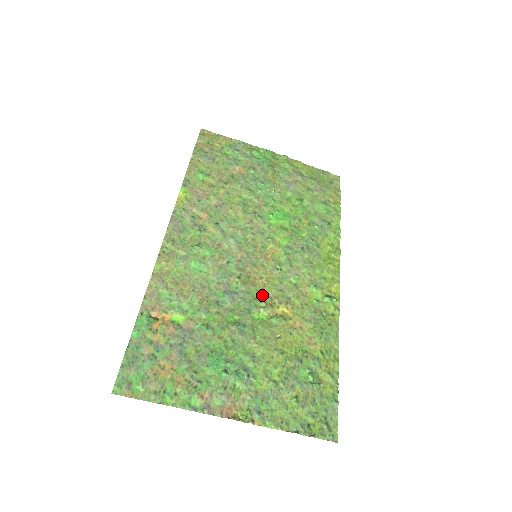
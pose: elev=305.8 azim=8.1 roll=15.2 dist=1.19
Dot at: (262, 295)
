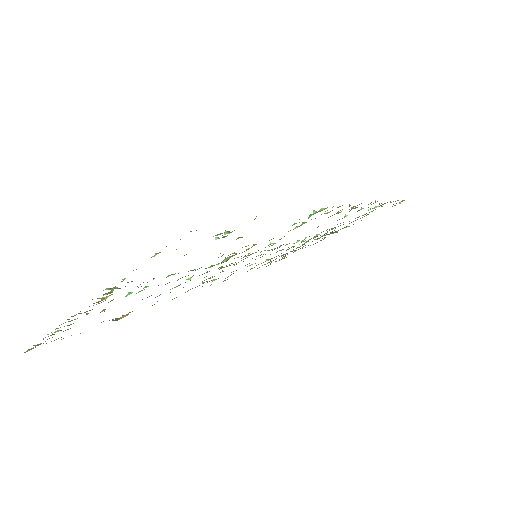
Dot at: (234, 258)
